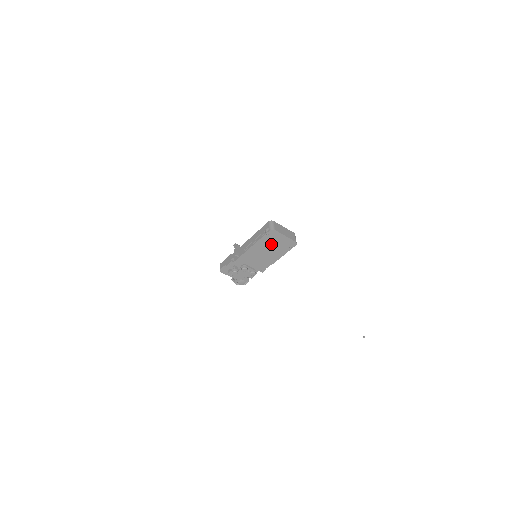
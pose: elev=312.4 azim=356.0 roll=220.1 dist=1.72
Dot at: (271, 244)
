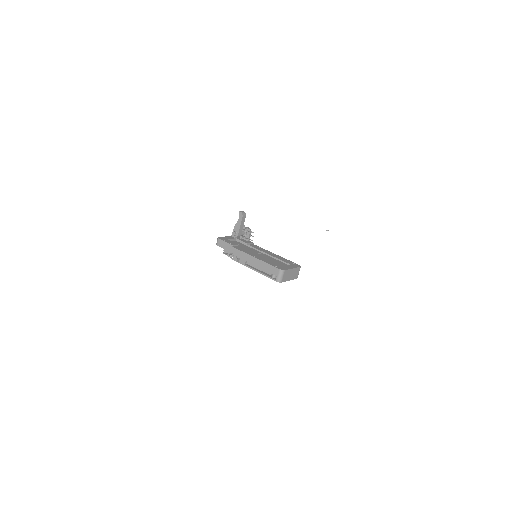
Dot at: occluded
